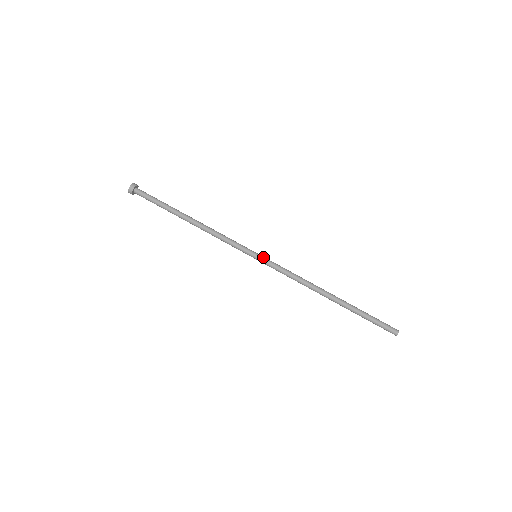
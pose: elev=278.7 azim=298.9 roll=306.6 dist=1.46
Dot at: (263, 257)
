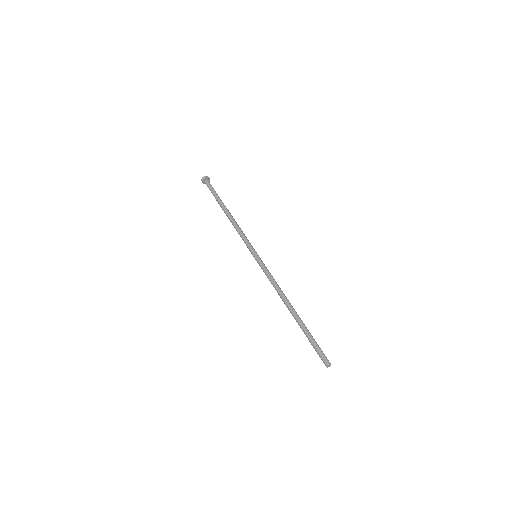
Dot at: (259, 258)
